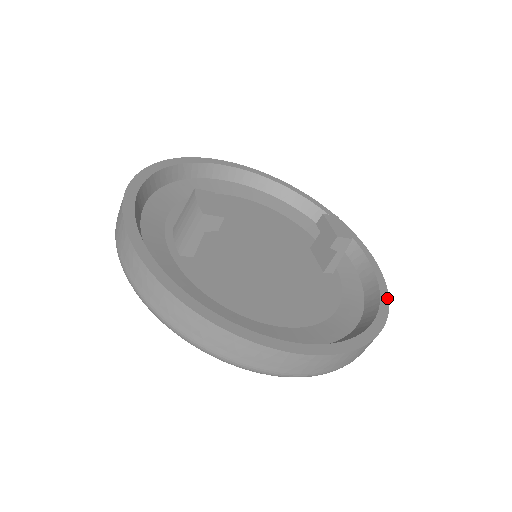
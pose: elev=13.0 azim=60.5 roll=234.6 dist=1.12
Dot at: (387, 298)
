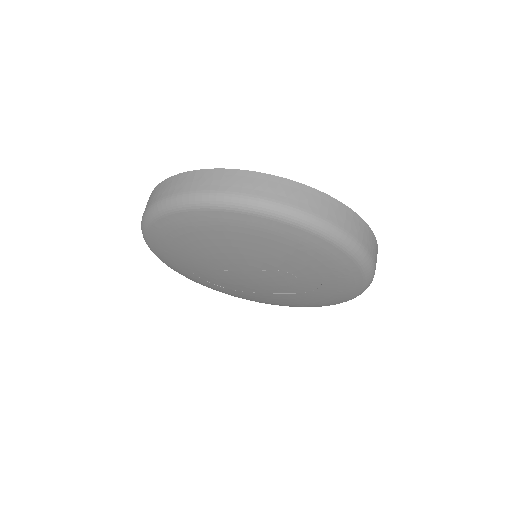
Dot at: occluded
